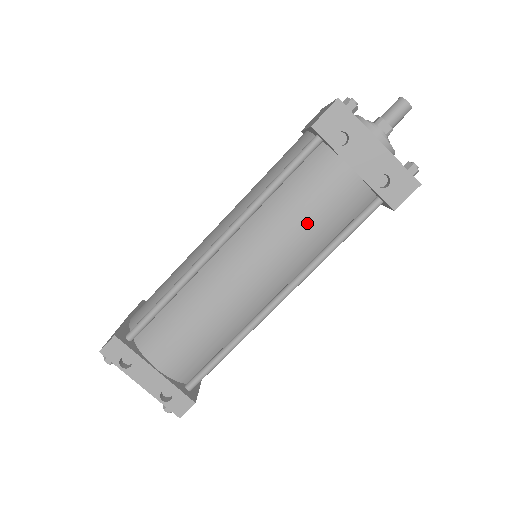
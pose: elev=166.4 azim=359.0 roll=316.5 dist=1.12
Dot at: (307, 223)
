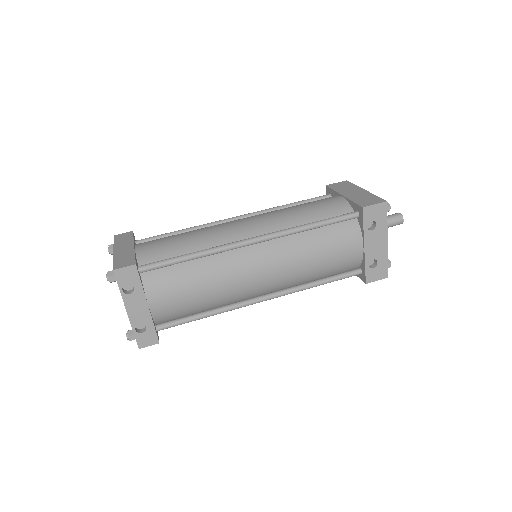
Dot at: (318, 262)
